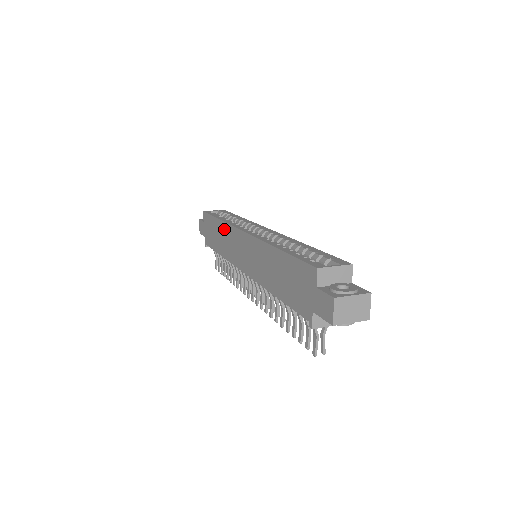
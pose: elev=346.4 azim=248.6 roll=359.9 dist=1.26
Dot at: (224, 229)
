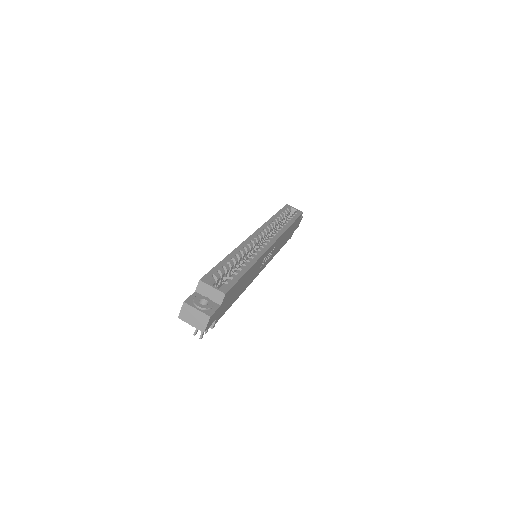
Dot at: occluded
